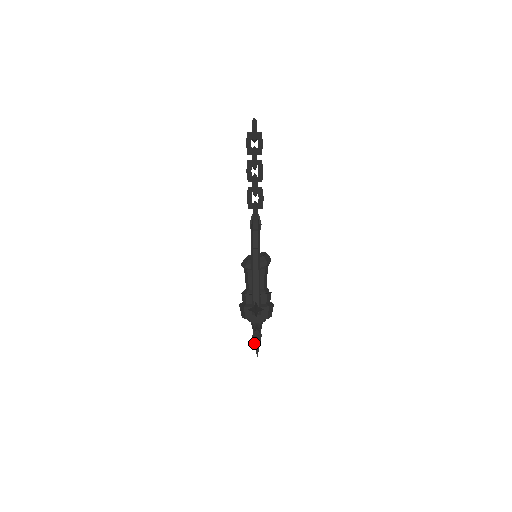
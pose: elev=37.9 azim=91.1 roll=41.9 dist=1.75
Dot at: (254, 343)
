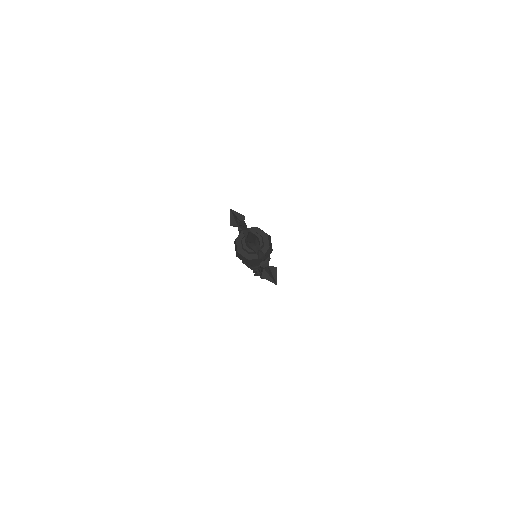
Dot at: (247, 238)
